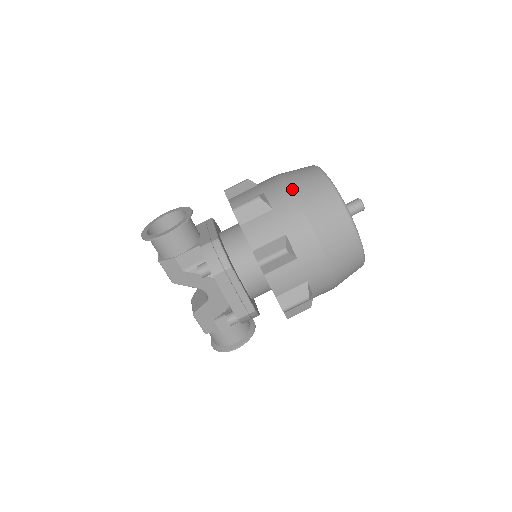
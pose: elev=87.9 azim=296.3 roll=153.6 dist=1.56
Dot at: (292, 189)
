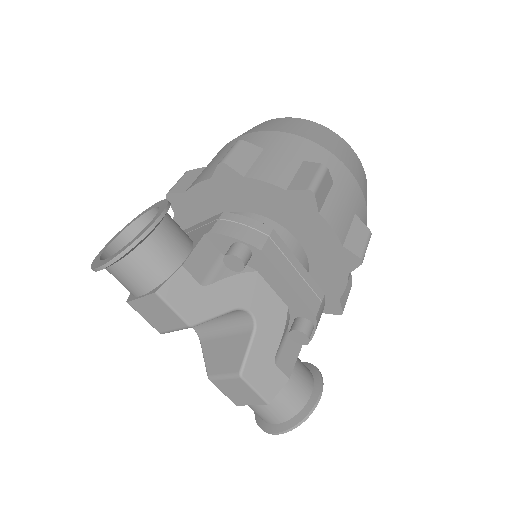
Dot at: (262, 130)
